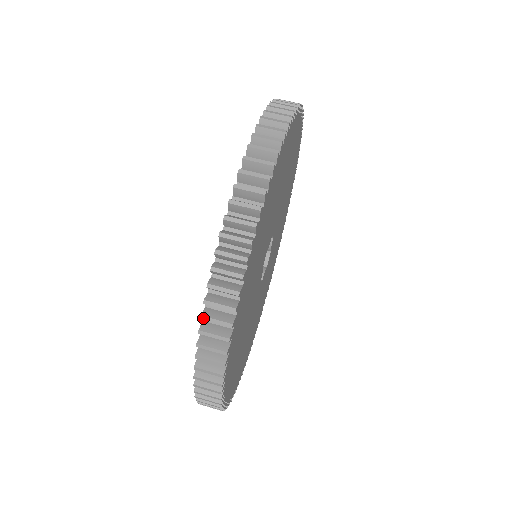
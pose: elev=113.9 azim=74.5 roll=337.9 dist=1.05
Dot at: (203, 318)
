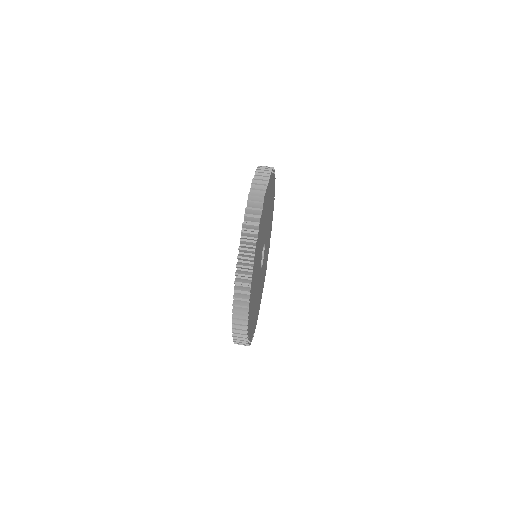
Dot at: (241, 240)
